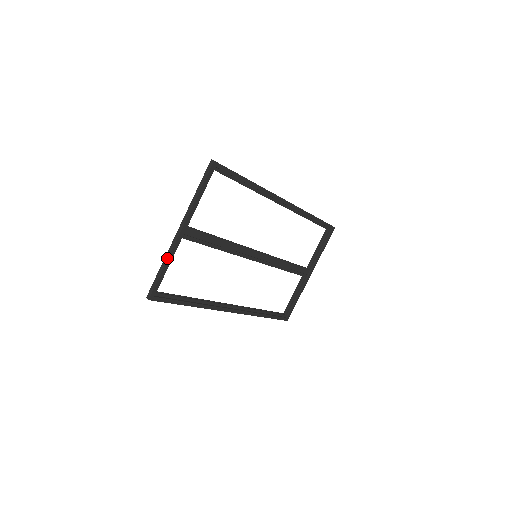
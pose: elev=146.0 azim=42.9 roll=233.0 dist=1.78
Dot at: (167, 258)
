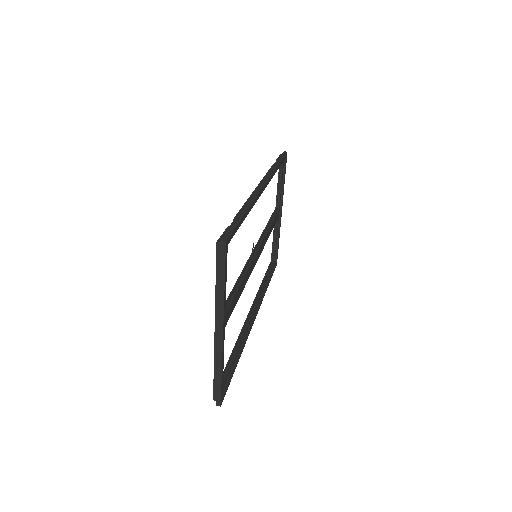
Dot at: (221, 363)
